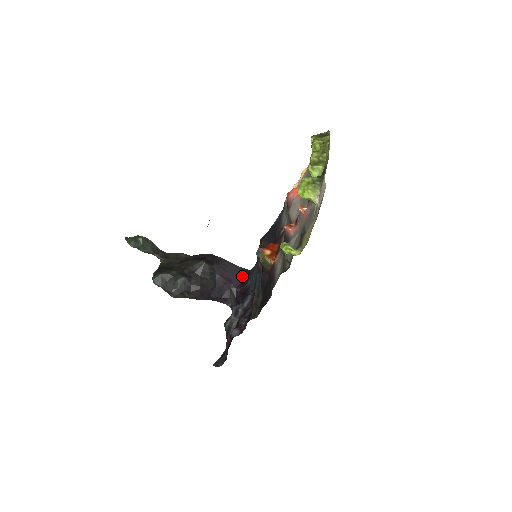
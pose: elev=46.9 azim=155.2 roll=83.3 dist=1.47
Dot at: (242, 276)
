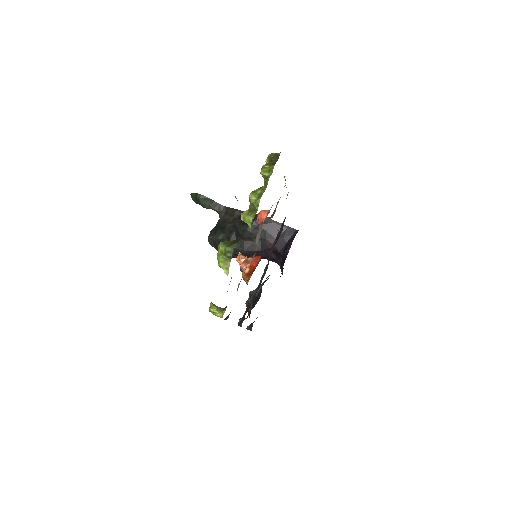
Dot at: (287, 238)
